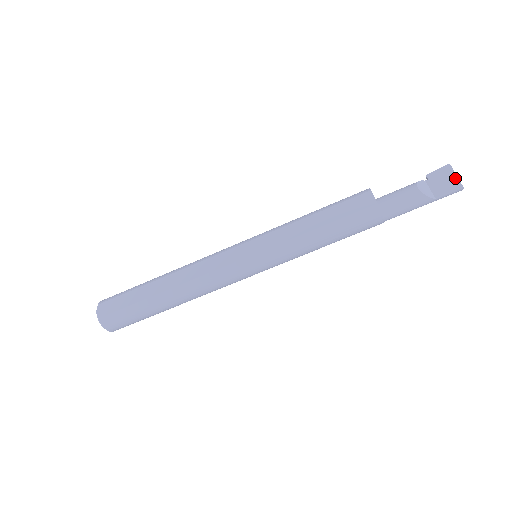
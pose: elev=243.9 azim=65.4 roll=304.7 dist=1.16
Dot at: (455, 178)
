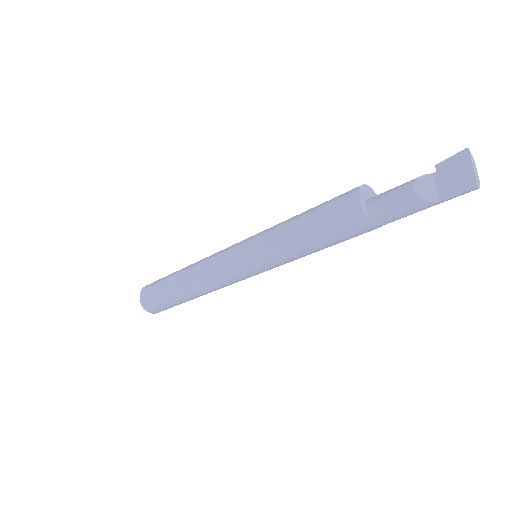
Dot at: (470, 171)
